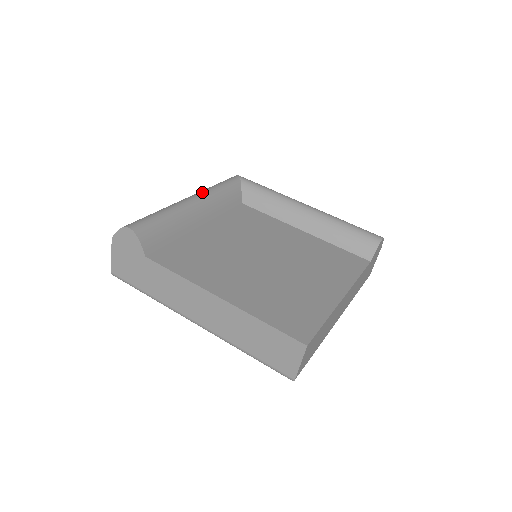
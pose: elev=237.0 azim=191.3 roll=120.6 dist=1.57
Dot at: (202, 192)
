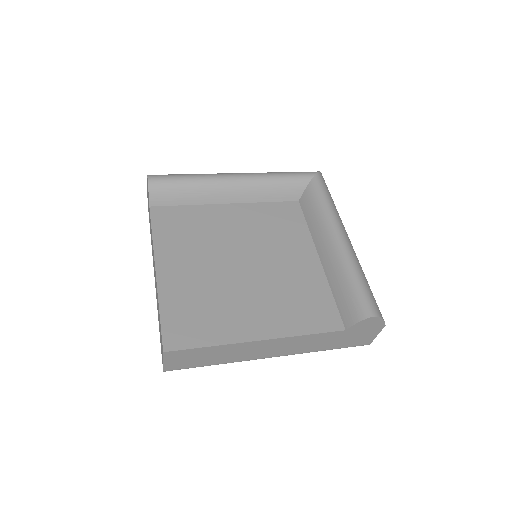
Dot at: (253, 174)
